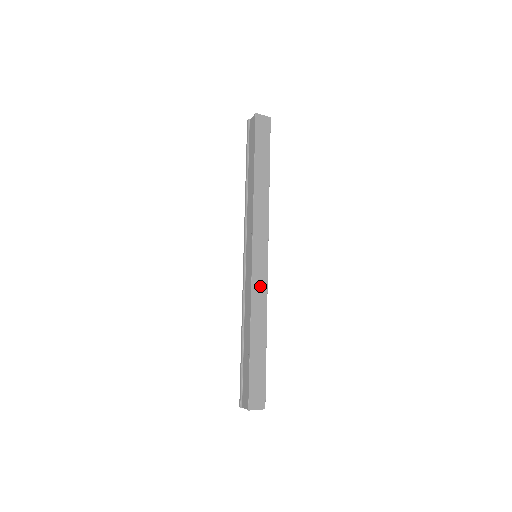
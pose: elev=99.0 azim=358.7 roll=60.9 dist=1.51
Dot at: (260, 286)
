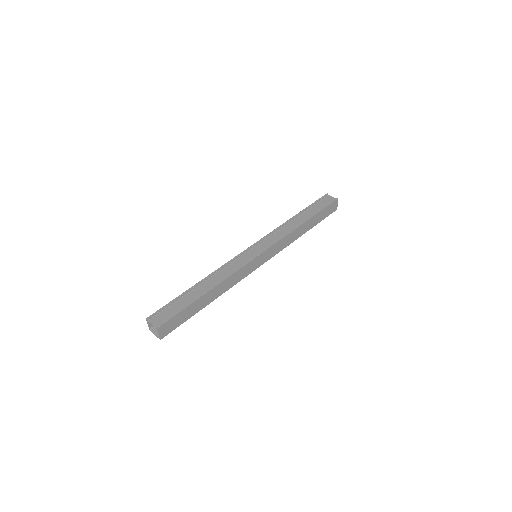
Dot at: (243, 273)
